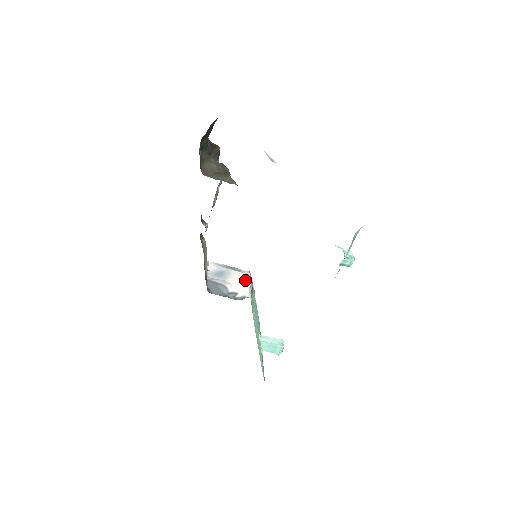
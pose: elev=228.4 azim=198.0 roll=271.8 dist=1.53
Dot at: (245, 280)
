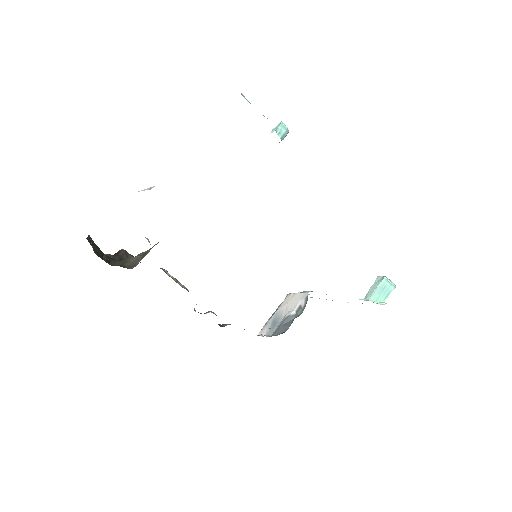
Dot at: (292, 297)
